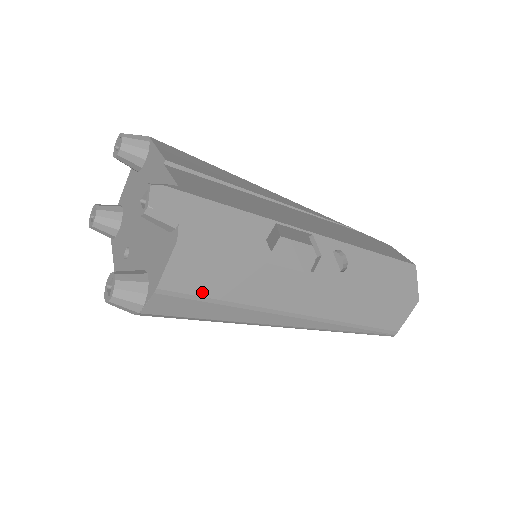
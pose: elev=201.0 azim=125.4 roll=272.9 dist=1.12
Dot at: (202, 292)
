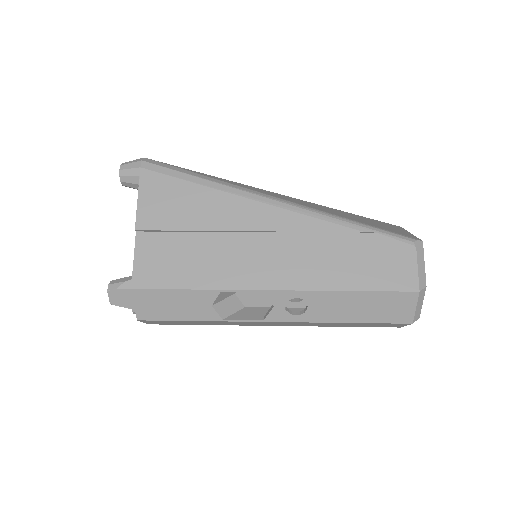
Dot at: (180, 324)
